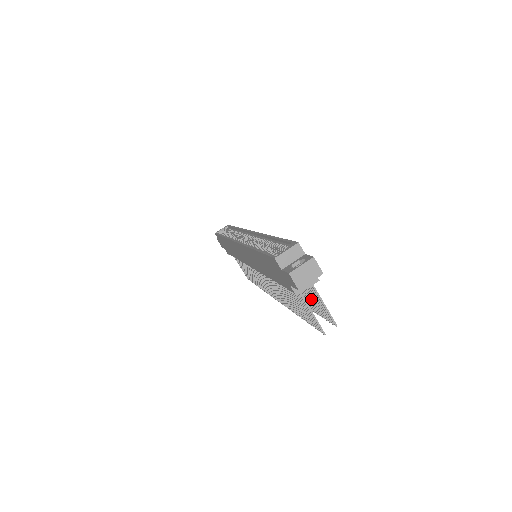
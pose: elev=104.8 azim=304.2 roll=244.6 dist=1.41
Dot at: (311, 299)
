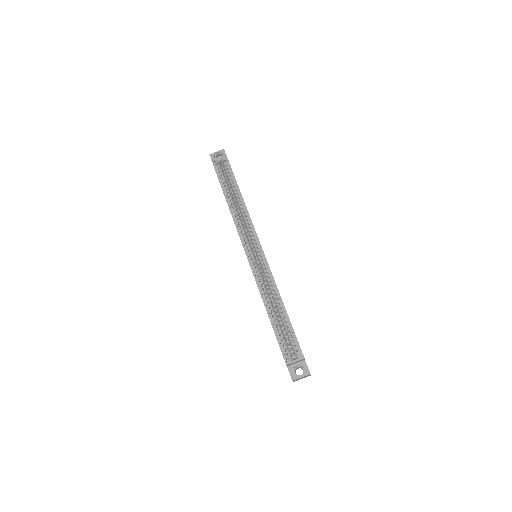
Dot at: occluded
